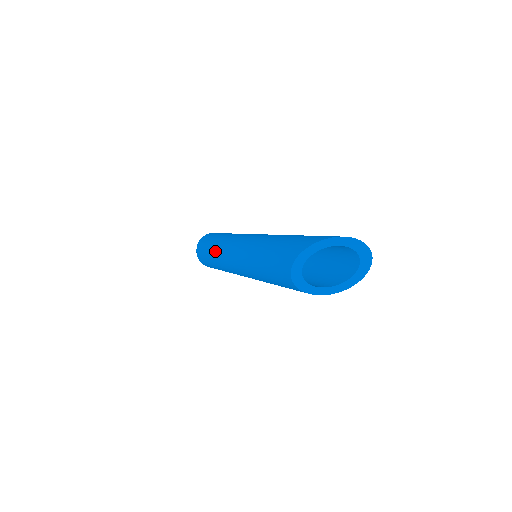
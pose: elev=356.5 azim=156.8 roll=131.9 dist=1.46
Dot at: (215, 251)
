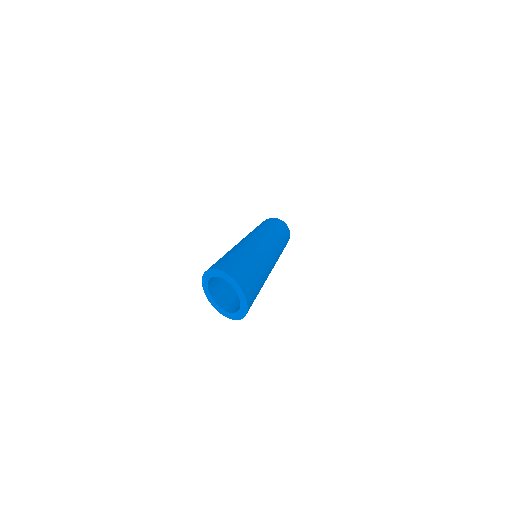
Dot at: occluded
